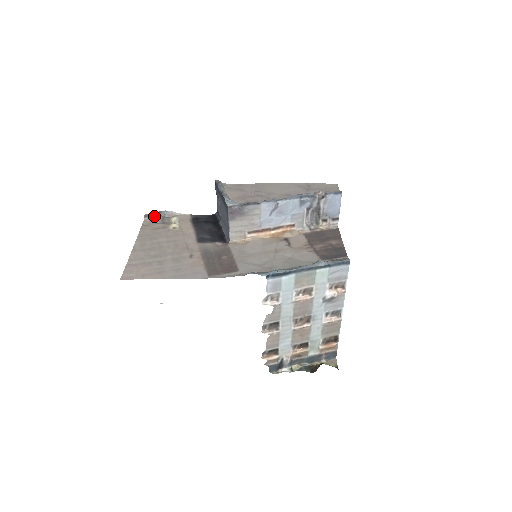
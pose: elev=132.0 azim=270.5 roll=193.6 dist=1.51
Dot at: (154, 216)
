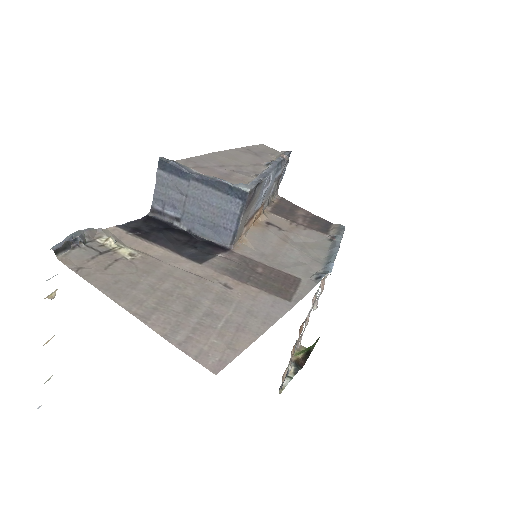
Dot at: (69, 246)
